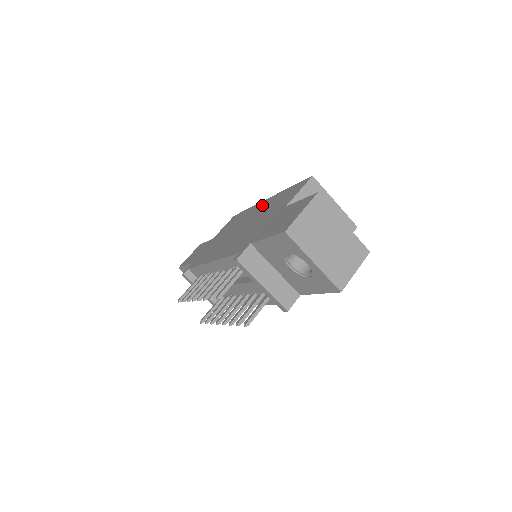
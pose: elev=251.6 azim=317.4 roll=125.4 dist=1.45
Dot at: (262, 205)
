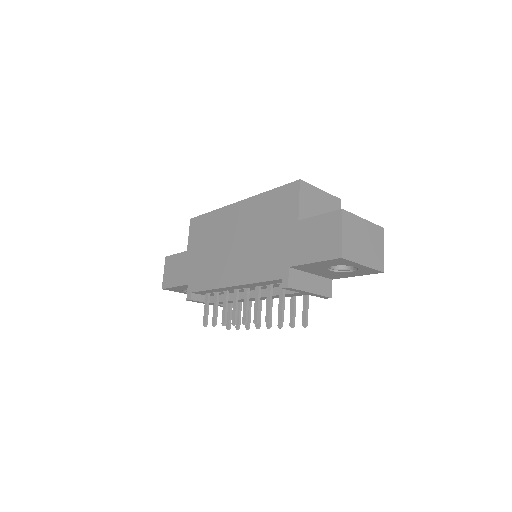
Dot at: (241, 211)
